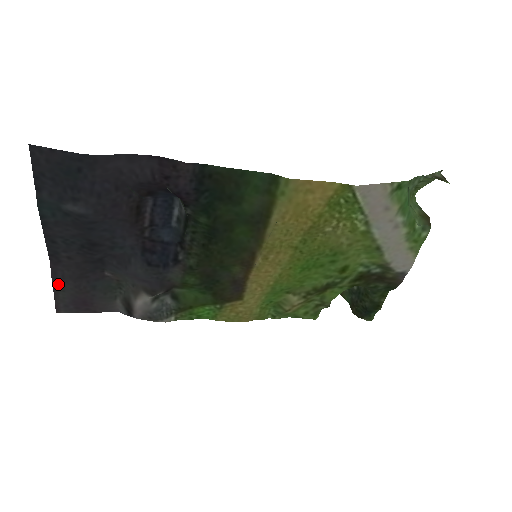
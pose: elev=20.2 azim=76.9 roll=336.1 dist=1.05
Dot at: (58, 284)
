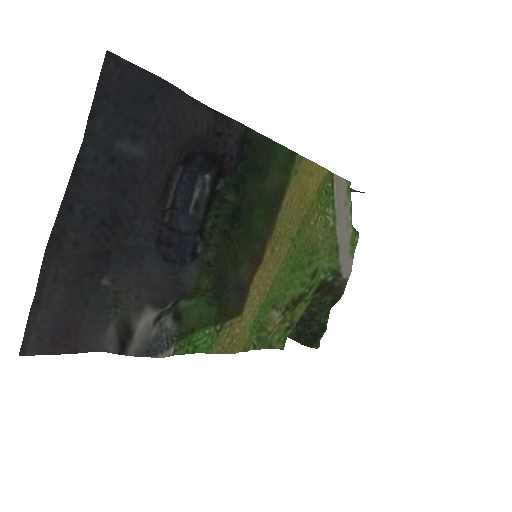
Dot at: (43, 293)
